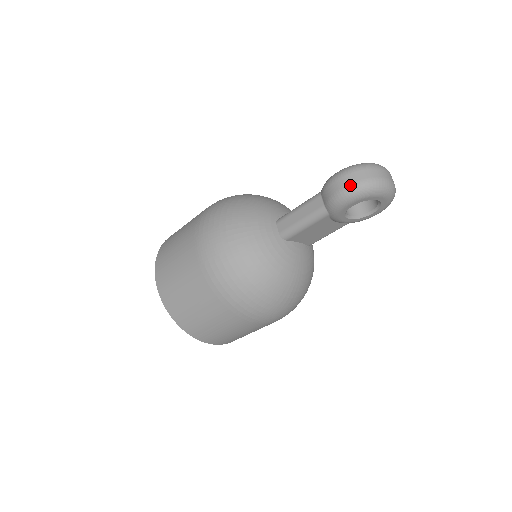
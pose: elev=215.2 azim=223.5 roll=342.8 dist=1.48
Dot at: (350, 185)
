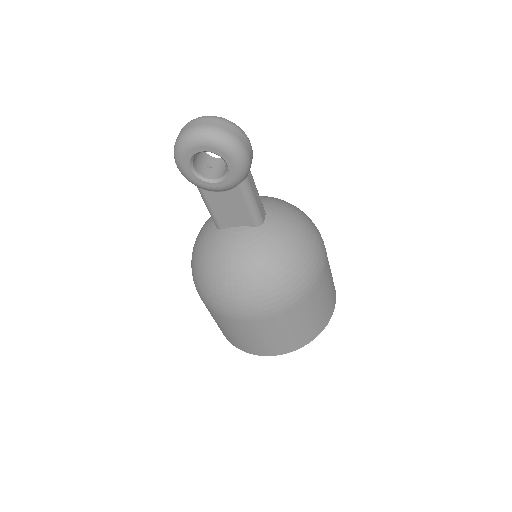
Dot at: occluded
